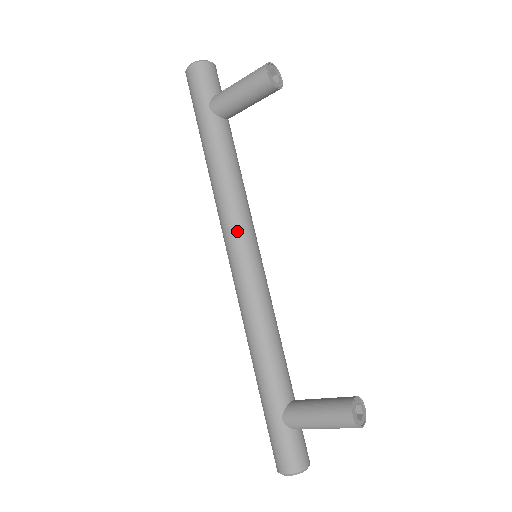
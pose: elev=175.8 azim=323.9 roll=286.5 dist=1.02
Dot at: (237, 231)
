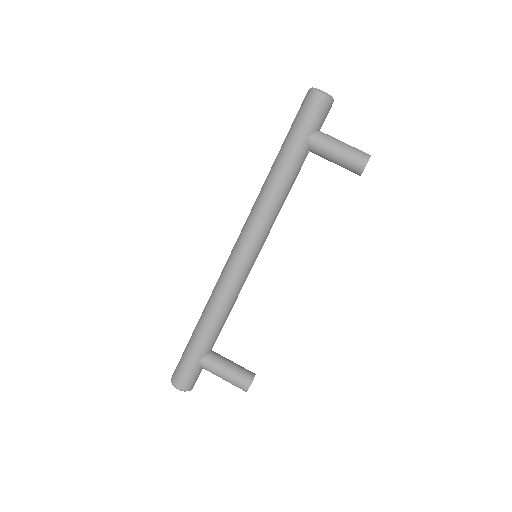
Dot at: (260, 236)
